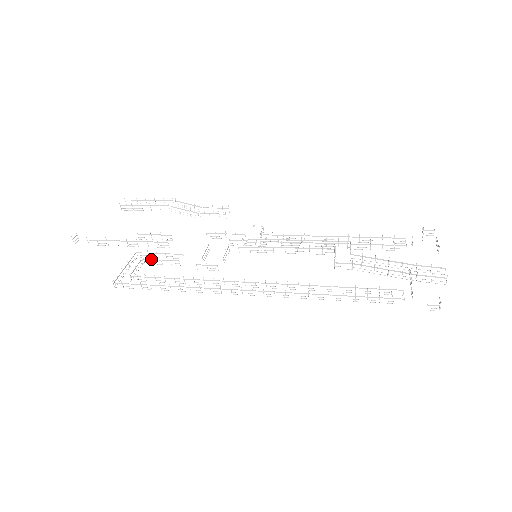
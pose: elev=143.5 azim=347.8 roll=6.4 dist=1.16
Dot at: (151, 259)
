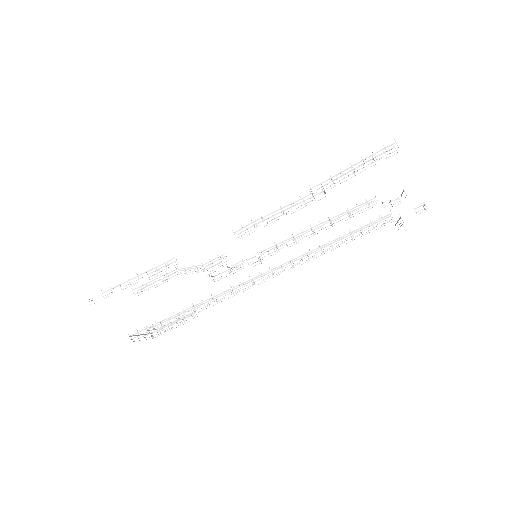
Dot at: (166, 324)
